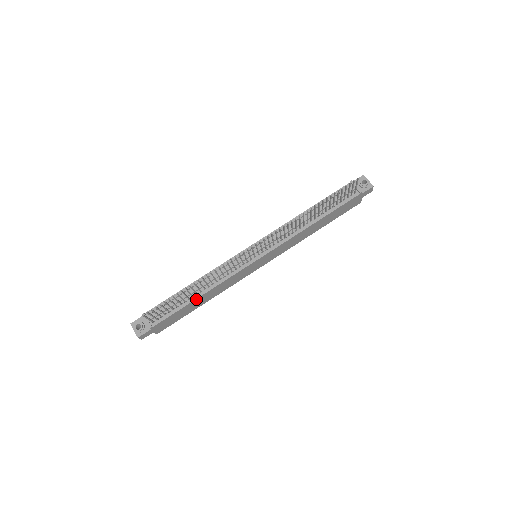
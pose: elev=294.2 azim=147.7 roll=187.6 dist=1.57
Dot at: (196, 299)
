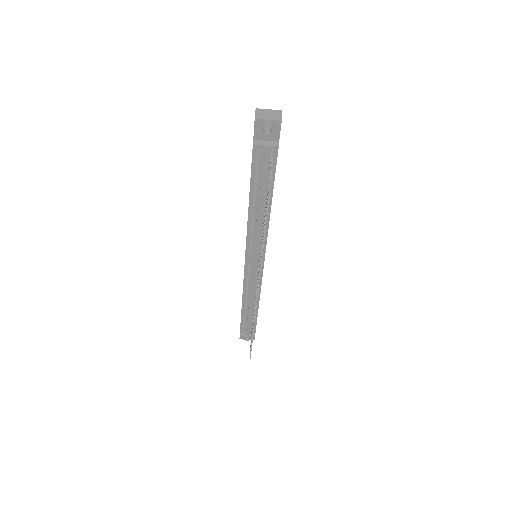
Dot at: occluded
